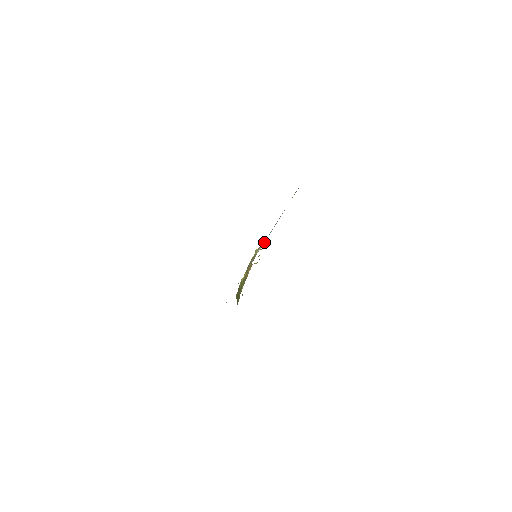
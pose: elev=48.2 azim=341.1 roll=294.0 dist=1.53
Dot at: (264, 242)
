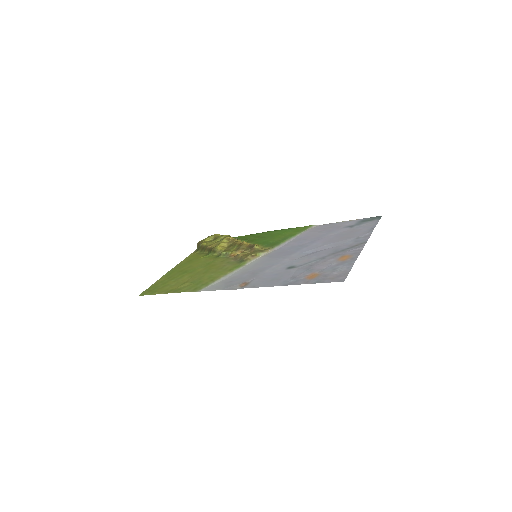
Dot at: (270, 252)
